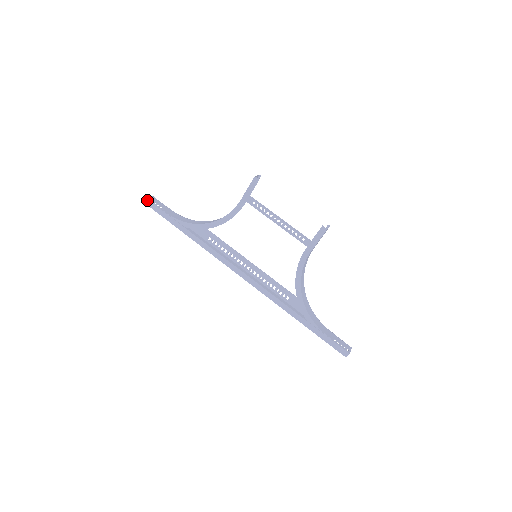
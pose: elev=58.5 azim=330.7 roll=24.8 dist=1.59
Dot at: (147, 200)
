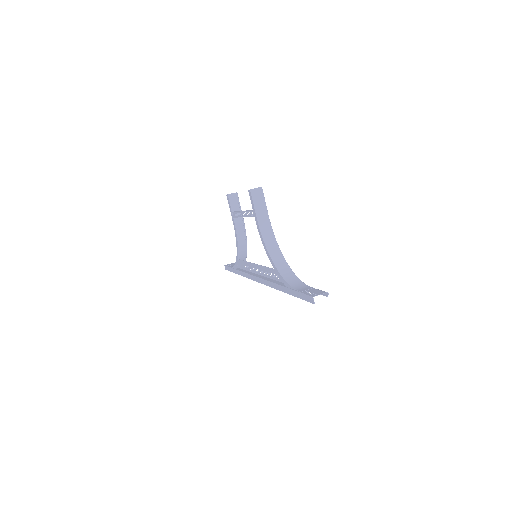
Dot at: (225, 266)
